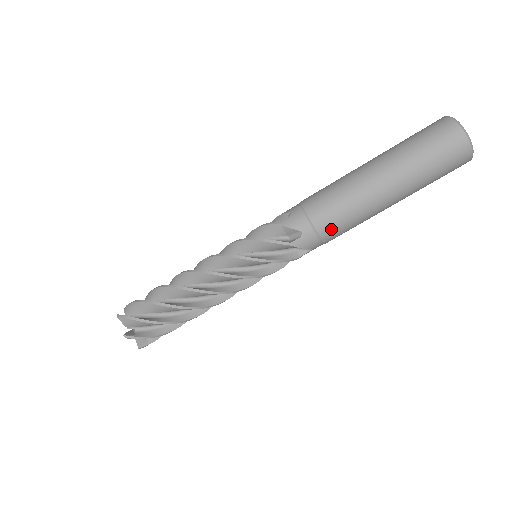
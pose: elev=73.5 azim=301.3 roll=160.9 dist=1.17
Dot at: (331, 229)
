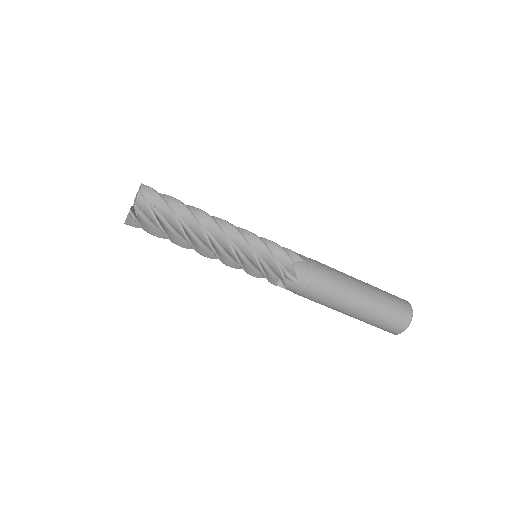
Dot at: (310, 295)
